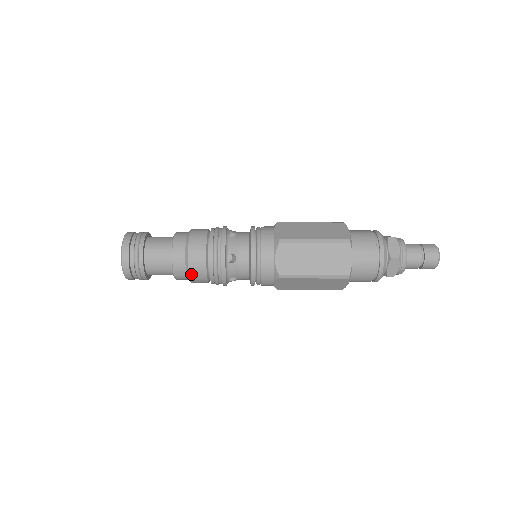
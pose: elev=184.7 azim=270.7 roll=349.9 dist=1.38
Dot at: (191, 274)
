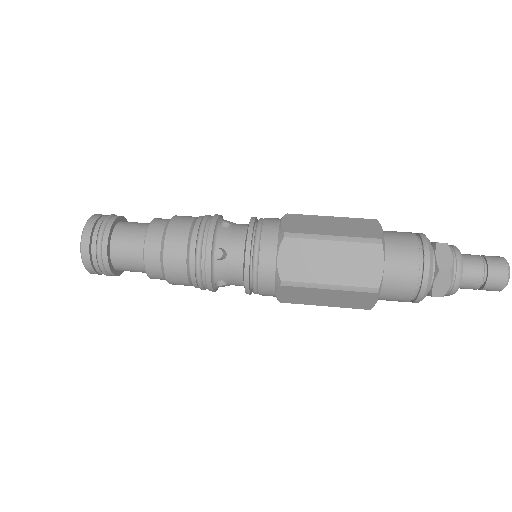
Dot at: (167, 271)
